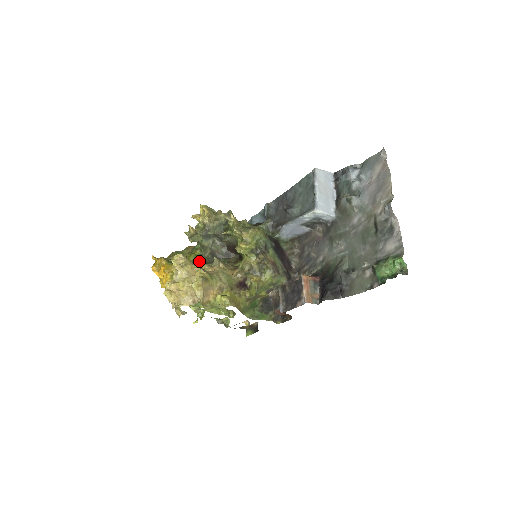
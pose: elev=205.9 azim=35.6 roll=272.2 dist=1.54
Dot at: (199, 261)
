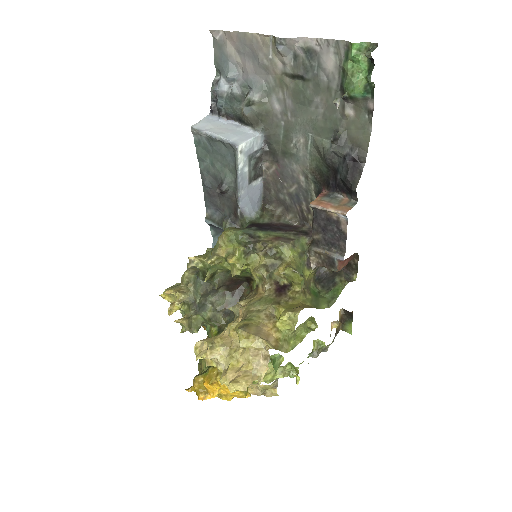
Dot at: occluded
